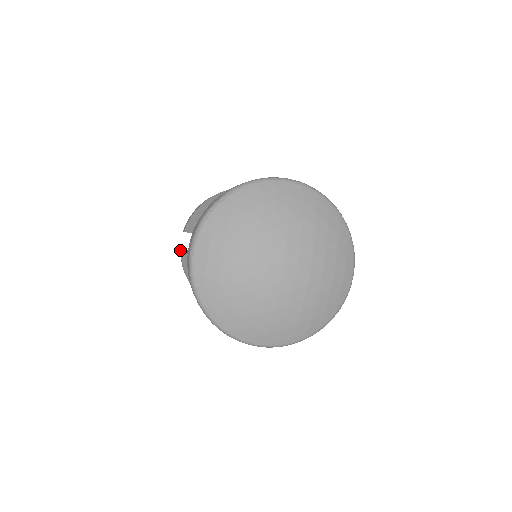
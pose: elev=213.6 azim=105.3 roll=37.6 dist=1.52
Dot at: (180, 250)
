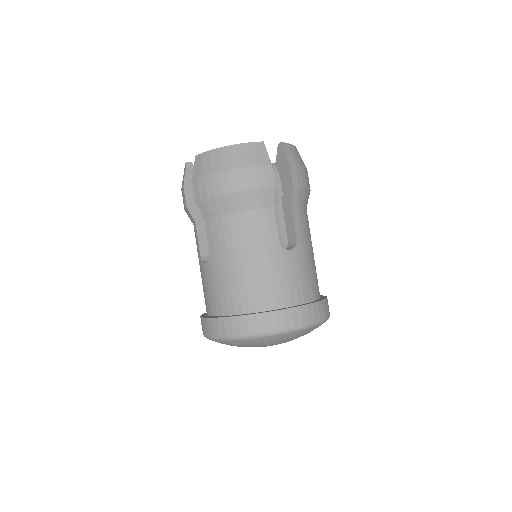
Dot at: (184, 188)
